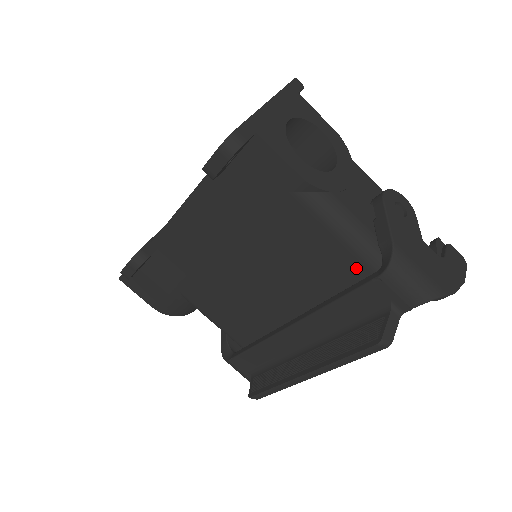
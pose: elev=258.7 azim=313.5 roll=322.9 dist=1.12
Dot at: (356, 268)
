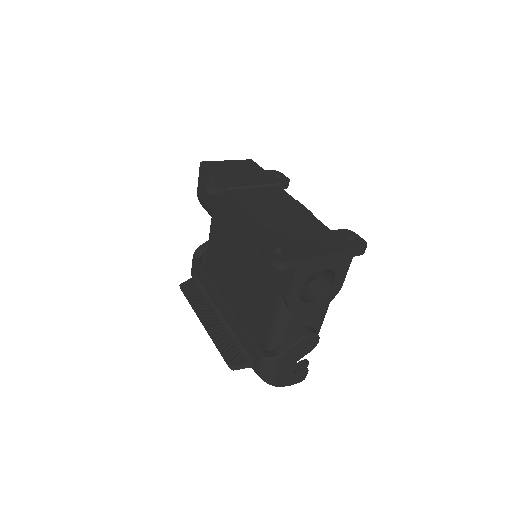
Dot at: (264, 335)
